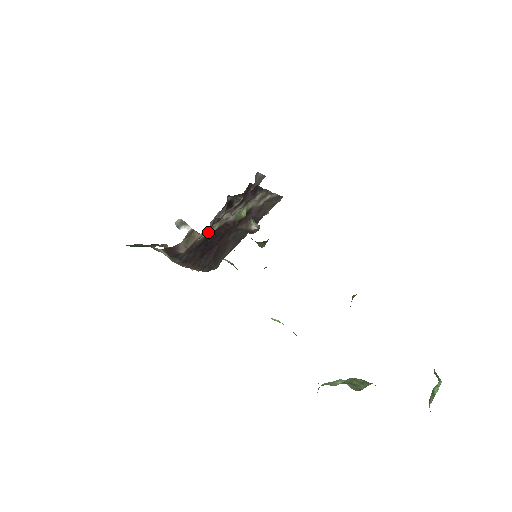
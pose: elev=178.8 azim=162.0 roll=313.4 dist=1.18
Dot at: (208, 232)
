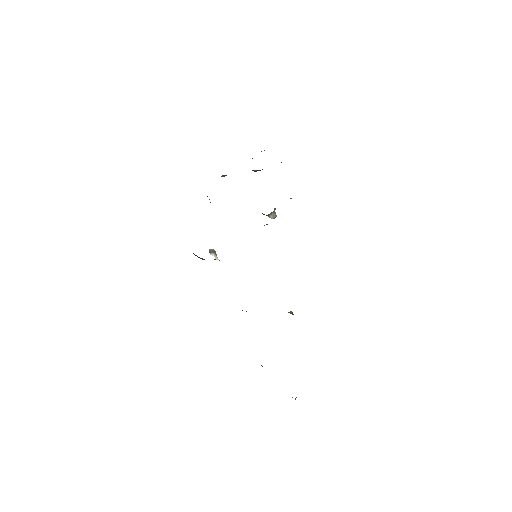
Dot at: occluded
